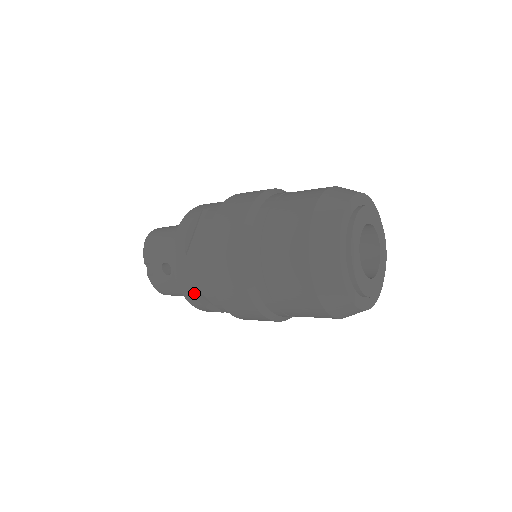
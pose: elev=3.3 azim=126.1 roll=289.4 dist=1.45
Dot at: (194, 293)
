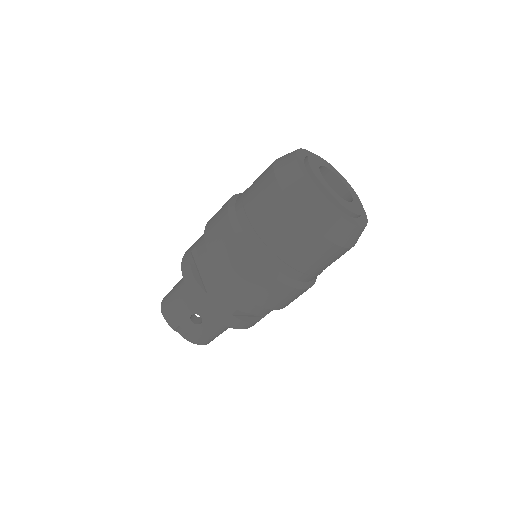
Dot at: (233, 316)
